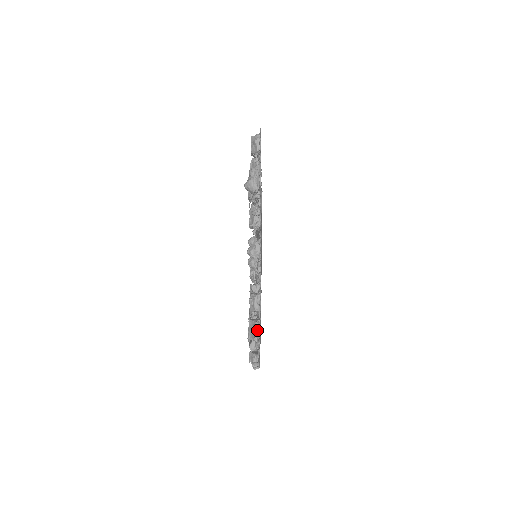
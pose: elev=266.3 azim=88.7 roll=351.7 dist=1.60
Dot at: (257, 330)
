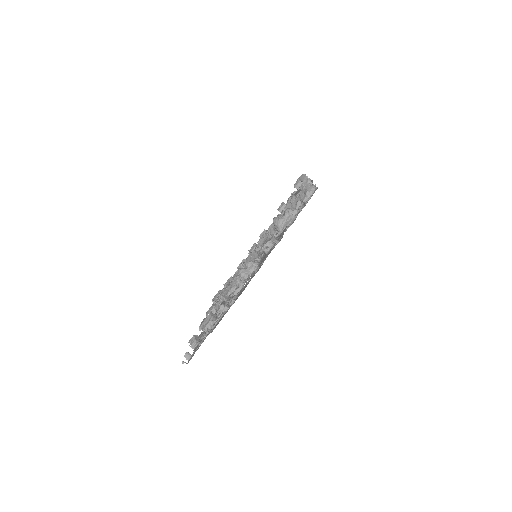
Dot at: (205, 335)
